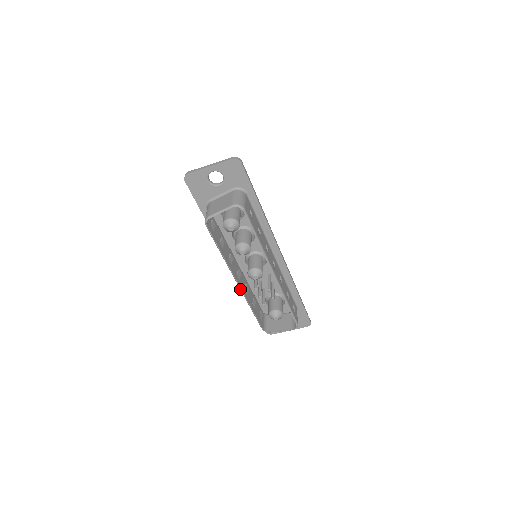
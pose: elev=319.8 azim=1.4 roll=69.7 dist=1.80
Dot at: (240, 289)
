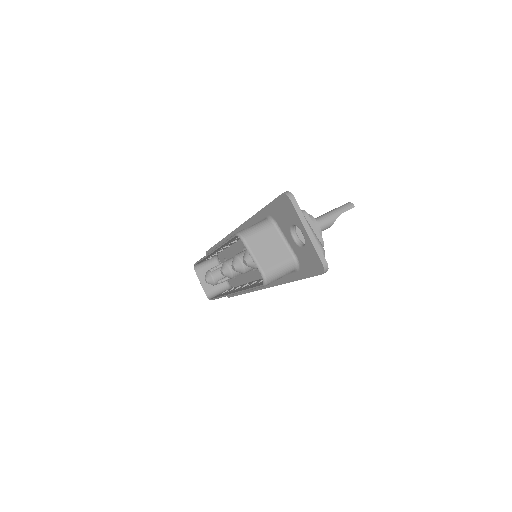
Dot at: (208, 253)
